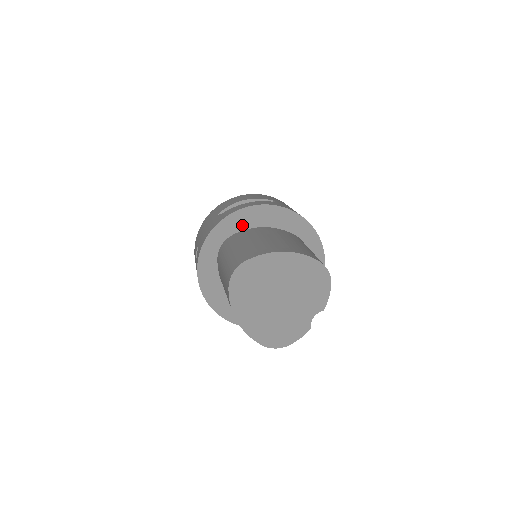
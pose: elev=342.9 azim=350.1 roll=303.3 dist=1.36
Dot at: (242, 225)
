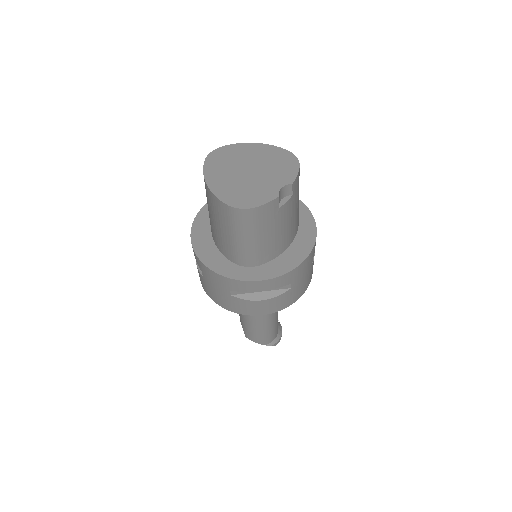
Dot at: occluded
